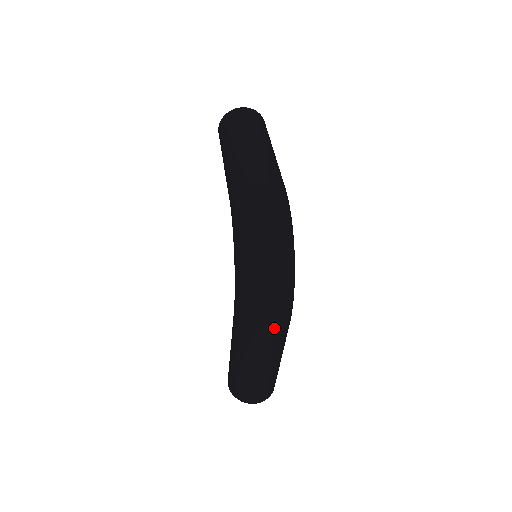
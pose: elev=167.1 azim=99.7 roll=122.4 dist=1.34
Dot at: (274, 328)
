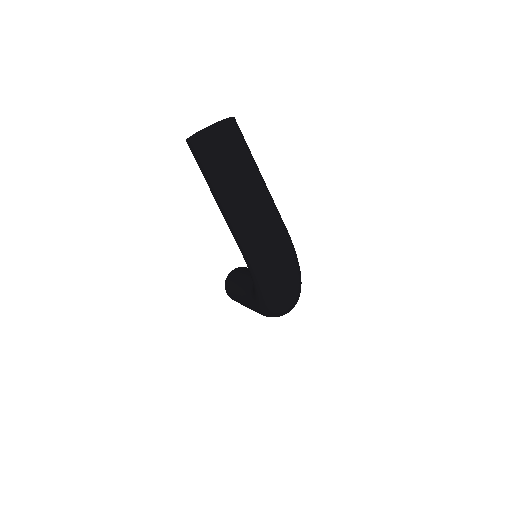
Dot at: occluded
